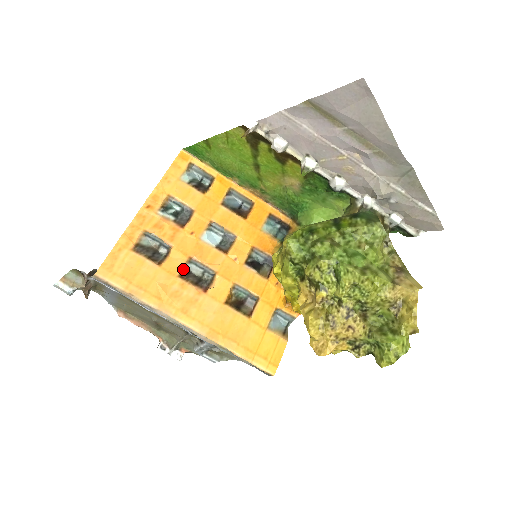
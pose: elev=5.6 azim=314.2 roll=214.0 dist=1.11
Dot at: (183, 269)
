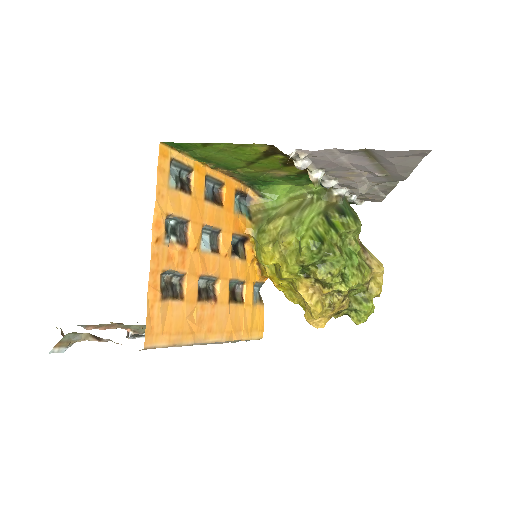
Dot at: (197, 291)
